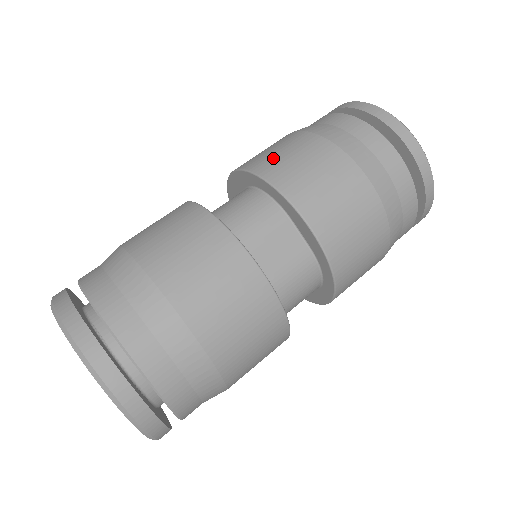
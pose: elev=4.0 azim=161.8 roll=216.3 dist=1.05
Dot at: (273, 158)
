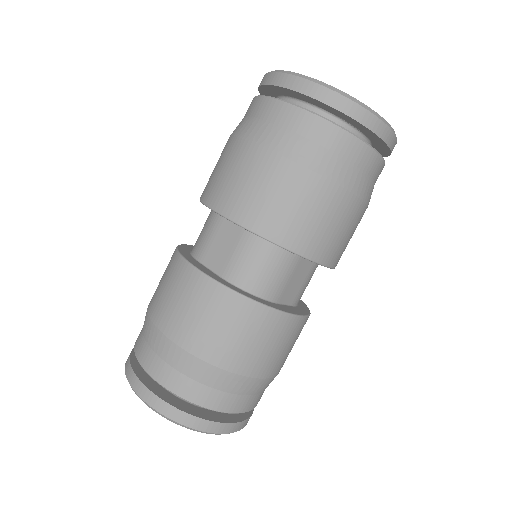
Dot at: (274, 213)
